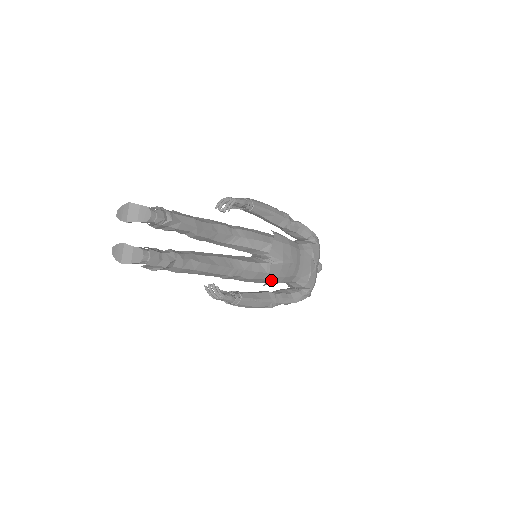
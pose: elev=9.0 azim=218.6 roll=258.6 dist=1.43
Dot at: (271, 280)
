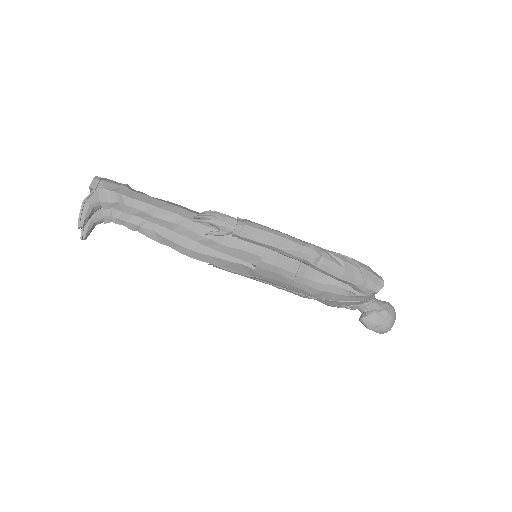
Dot at: occluded
